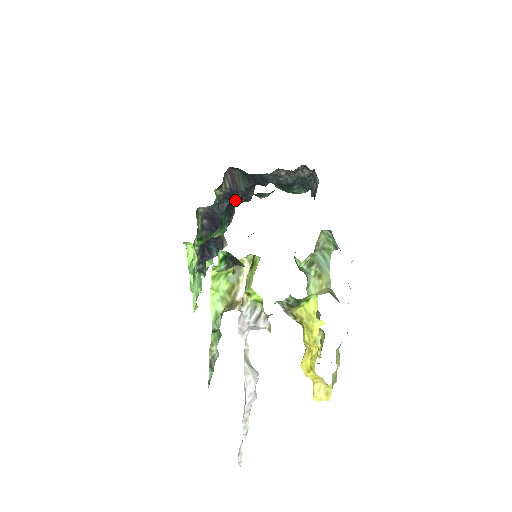
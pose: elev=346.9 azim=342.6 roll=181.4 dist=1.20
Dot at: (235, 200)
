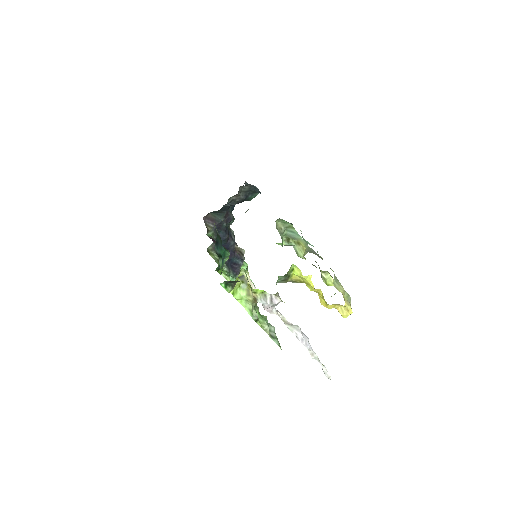
Dot at: (224, 228)
